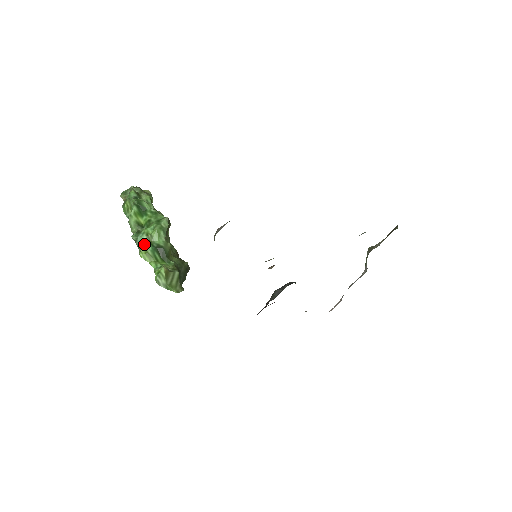
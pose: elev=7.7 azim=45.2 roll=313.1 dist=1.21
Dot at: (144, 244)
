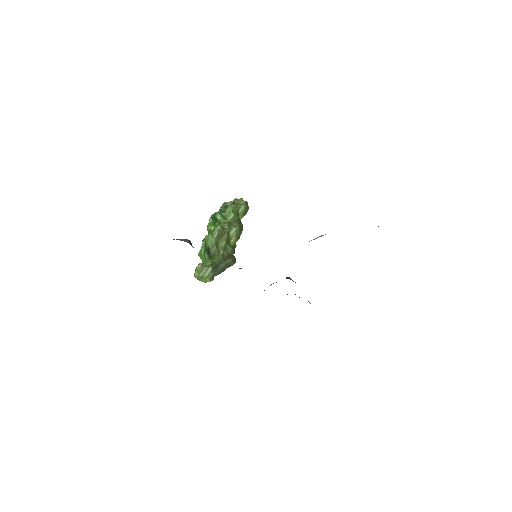
Dot at: (201, 247)
